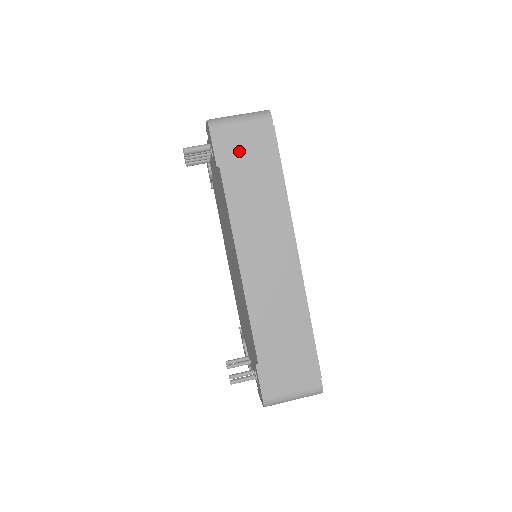
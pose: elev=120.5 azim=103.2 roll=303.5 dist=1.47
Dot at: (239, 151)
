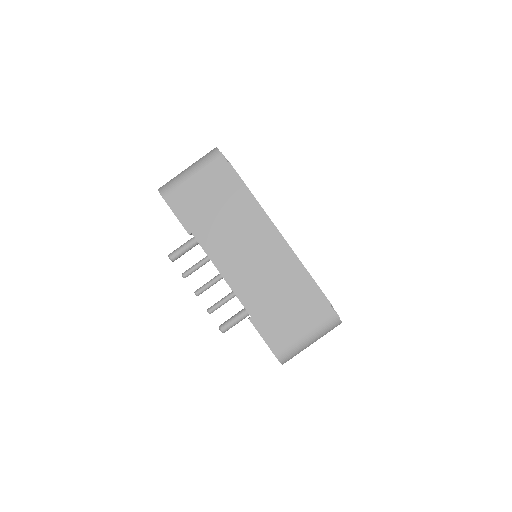
Dot at: occluded
